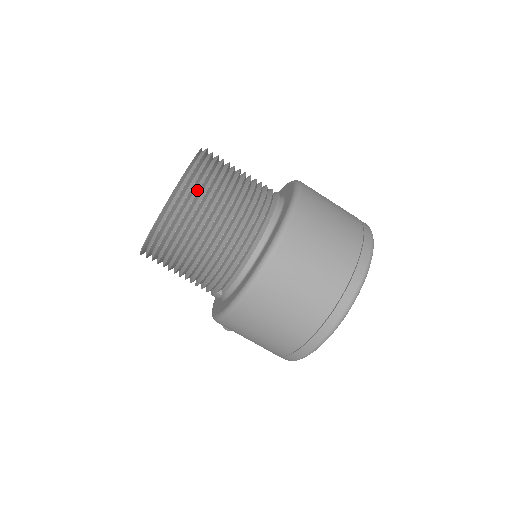
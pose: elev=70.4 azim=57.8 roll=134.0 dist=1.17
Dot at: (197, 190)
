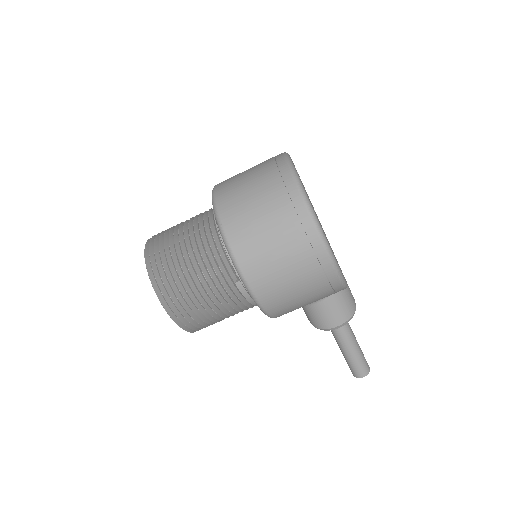
Dot at: (158, 242)
